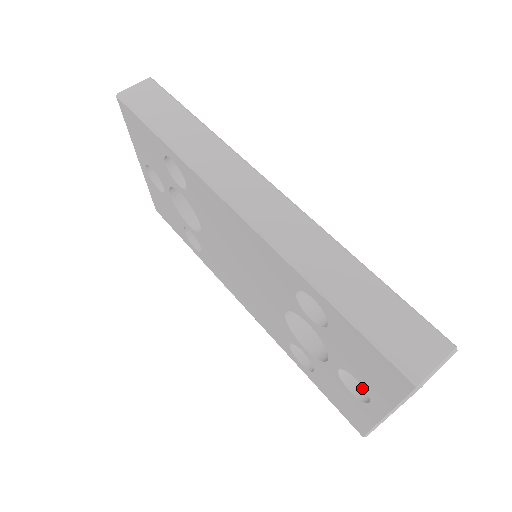
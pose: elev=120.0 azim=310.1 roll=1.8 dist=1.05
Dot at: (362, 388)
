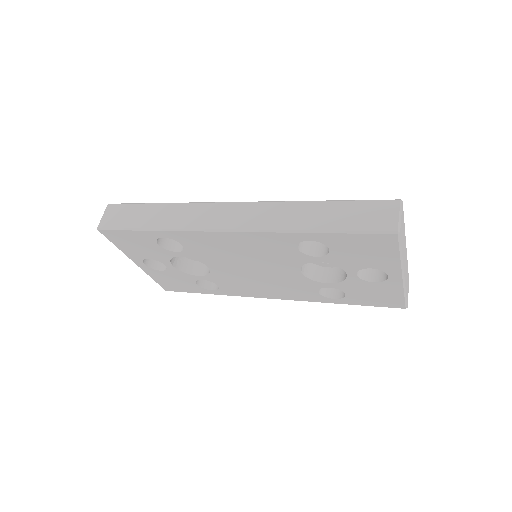
Dot at: (378, 275)
